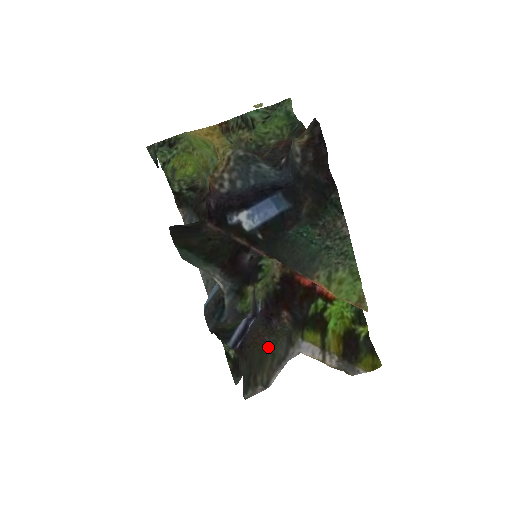
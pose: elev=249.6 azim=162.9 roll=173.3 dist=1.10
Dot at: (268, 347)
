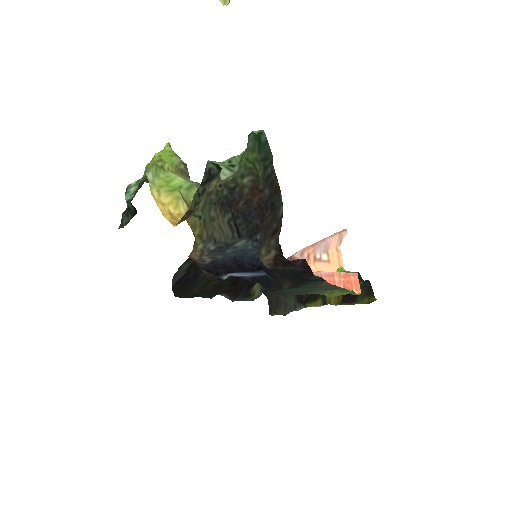
Dot at: (281, 297)
